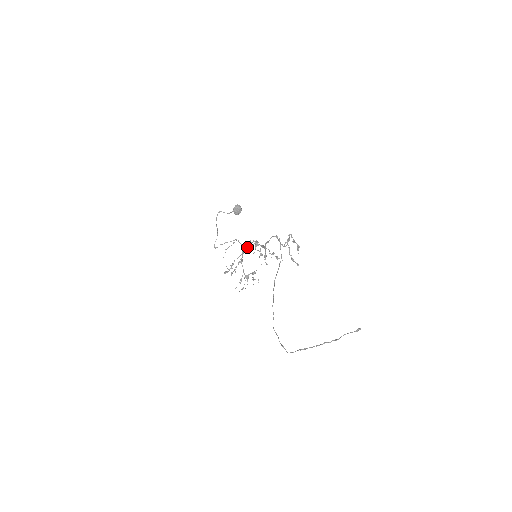
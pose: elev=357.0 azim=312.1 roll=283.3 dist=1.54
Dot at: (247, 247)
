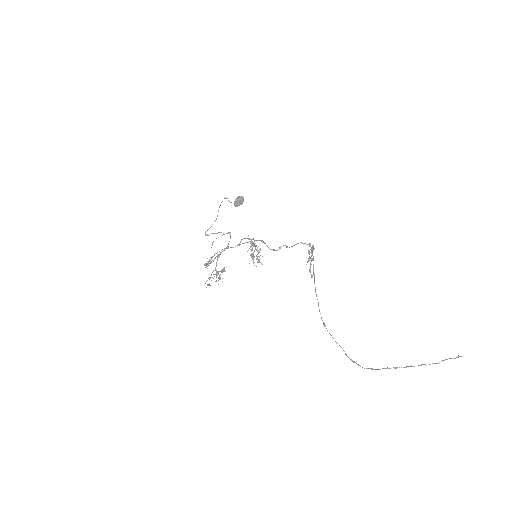
Dot at: (239, 243)
